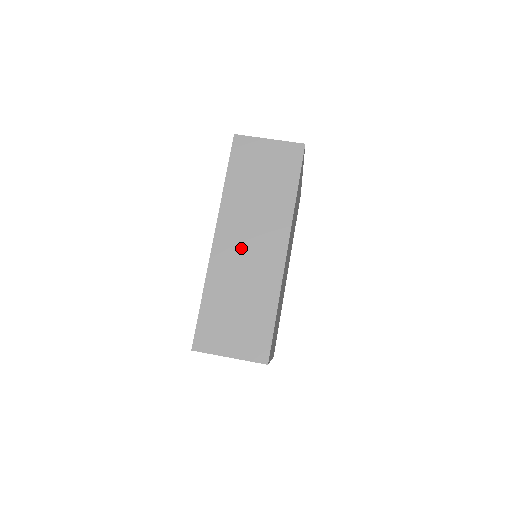
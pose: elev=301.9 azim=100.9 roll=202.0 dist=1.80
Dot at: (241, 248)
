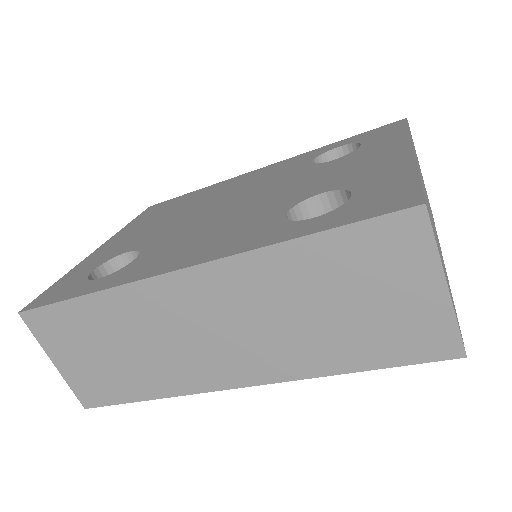
Dot at: (196, 321)
